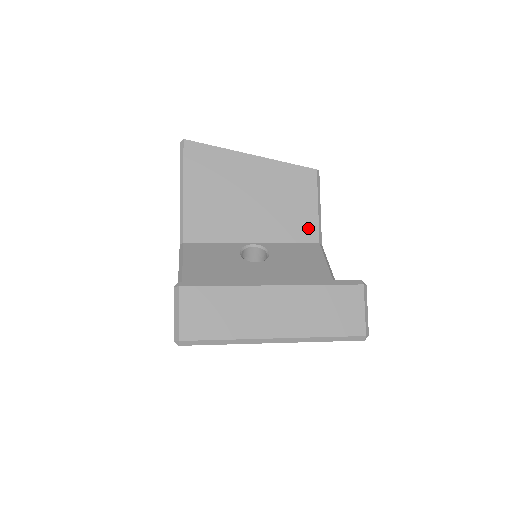
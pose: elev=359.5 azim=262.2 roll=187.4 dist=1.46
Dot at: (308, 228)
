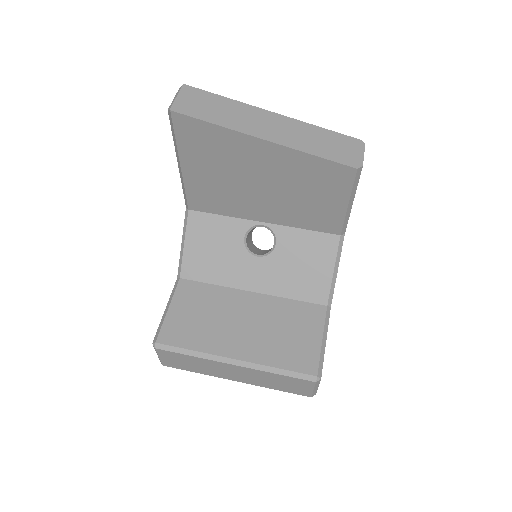
Dot at: (330, 222)
